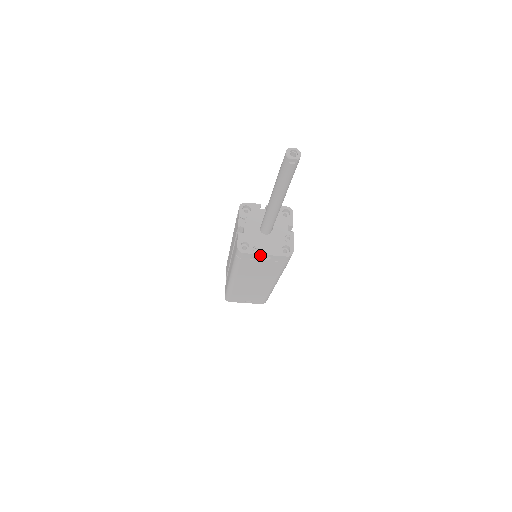
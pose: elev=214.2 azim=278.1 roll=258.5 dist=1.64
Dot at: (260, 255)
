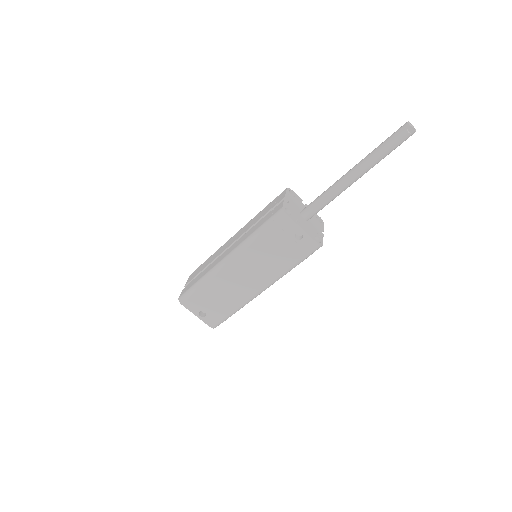
Dot at: (297, 227)
